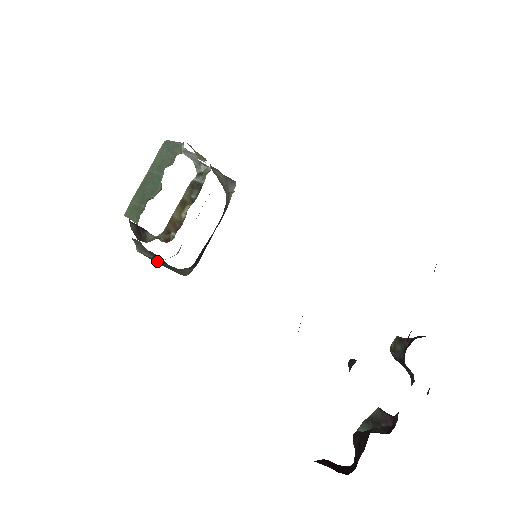
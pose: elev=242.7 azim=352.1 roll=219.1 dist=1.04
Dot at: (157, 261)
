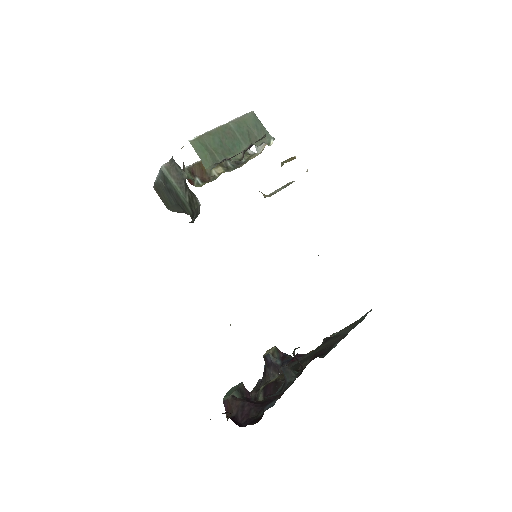
Dot at: (177, 194)
